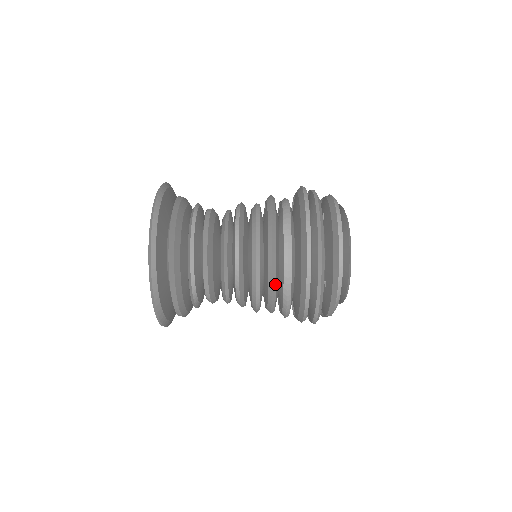
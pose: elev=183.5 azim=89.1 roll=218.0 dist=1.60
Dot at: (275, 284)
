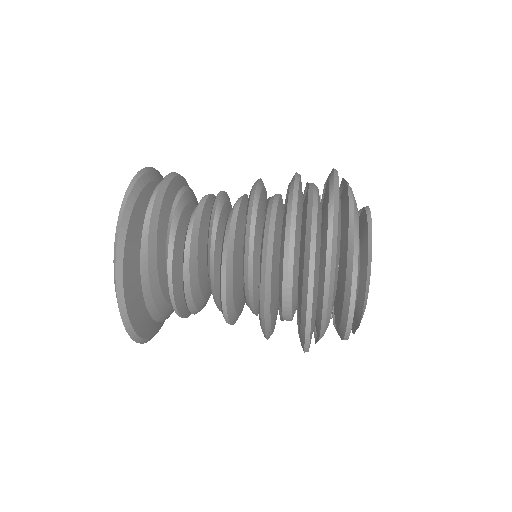
Dot at: occluded
